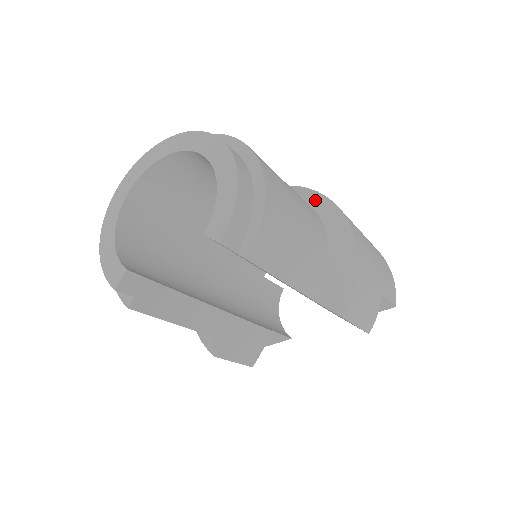
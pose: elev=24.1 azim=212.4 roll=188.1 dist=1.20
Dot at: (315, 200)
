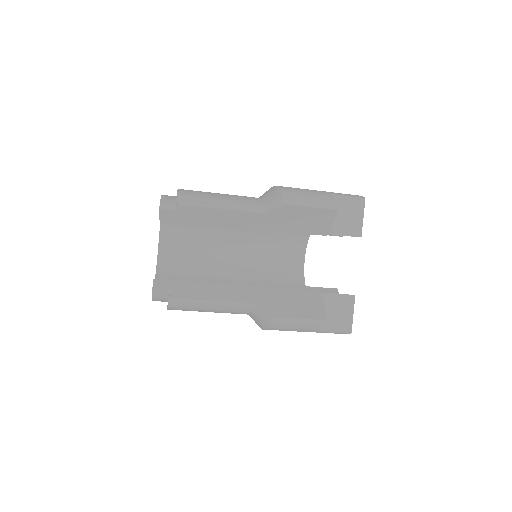
Dot at: occluded
